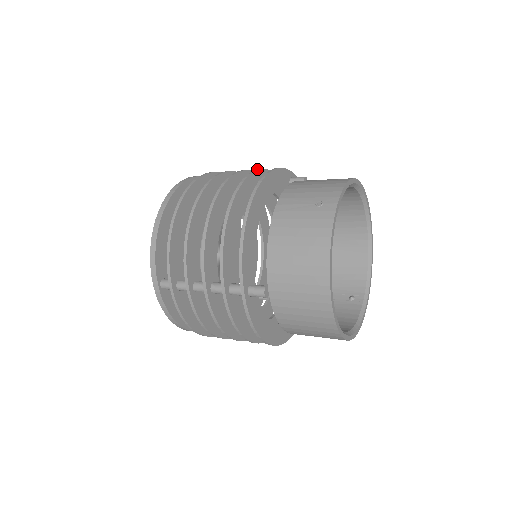
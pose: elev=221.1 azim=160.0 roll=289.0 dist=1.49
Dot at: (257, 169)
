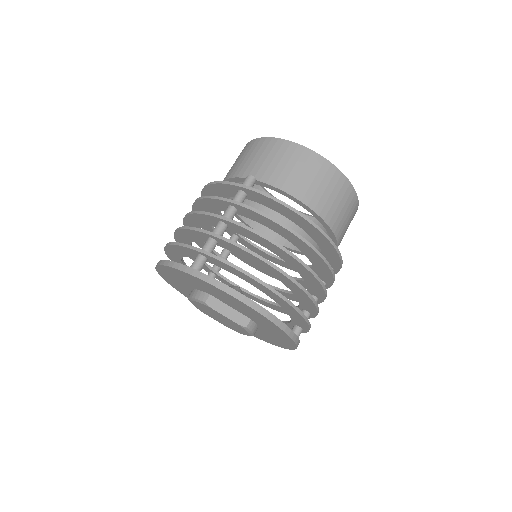
Dot at: occluded
